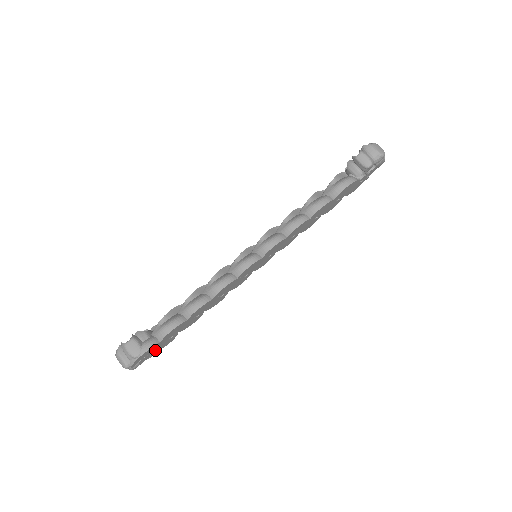
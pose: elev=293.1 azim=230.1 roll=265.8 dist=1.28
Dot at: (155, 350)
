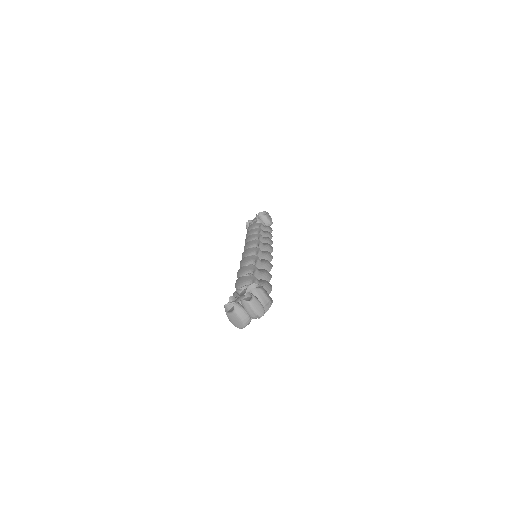
Dot at: occluded
